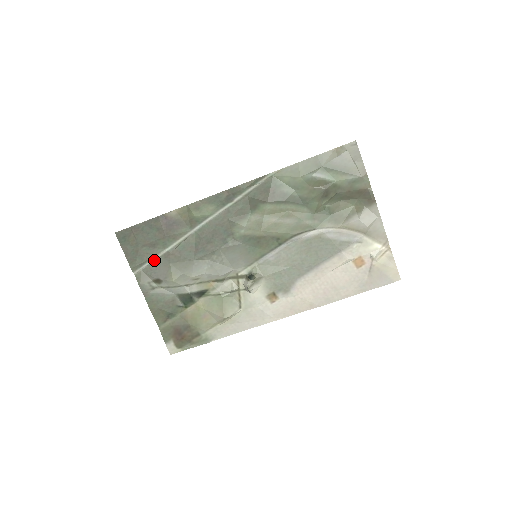
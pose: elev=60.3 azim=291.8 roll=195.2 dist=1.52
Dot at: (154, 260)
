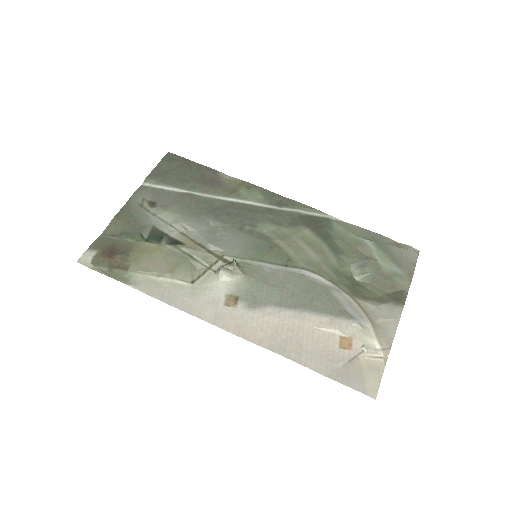
Dot at: (170, 190)
